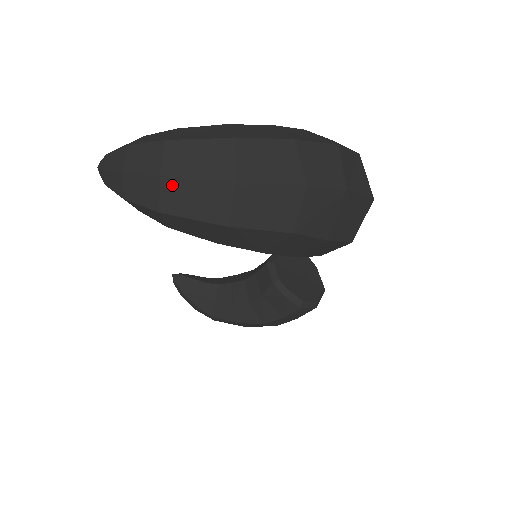
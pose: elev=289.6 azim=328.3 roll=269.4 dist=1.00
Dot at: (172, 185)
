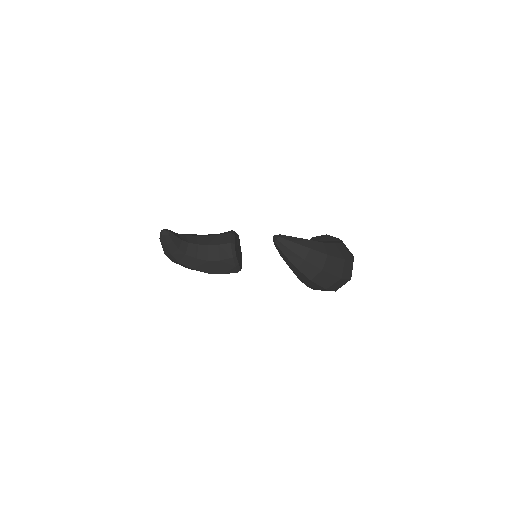
Dot at: (323, 274)
